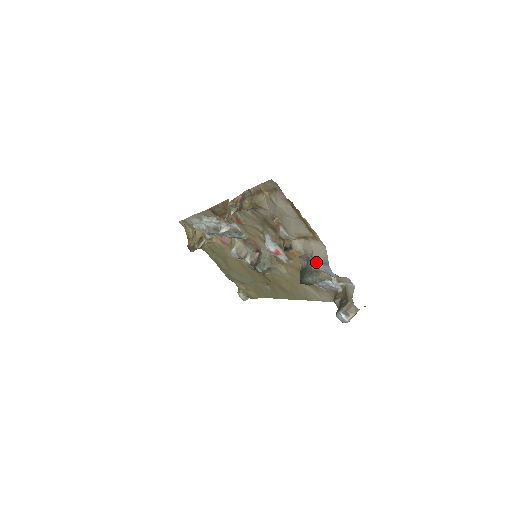
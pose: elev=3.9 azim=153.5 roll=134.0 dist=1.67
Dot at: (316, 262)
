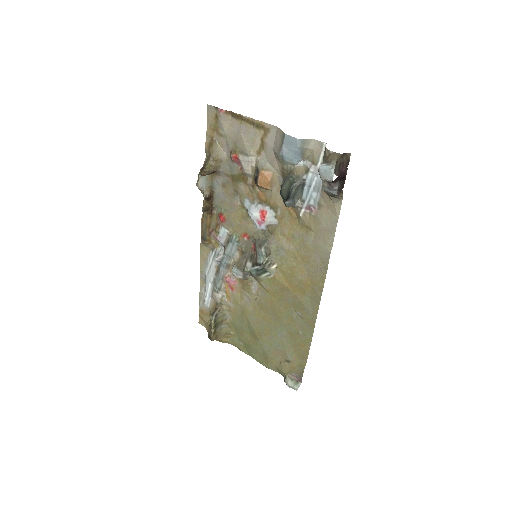
Dot at: (278, 151)
